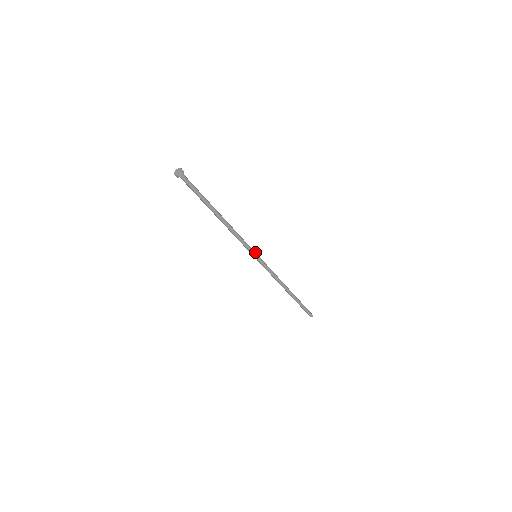
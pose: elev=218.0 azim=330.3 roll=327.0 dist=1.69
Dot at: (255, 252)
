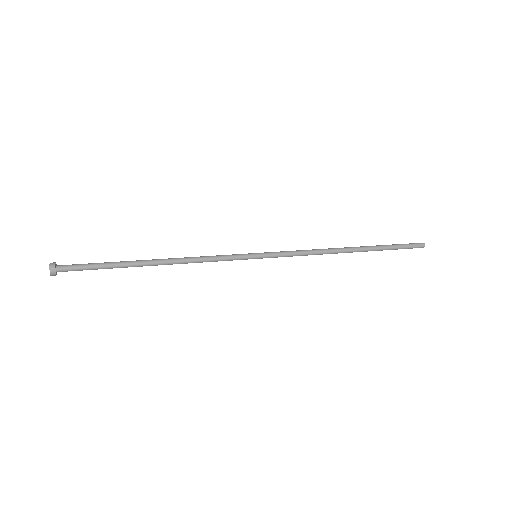
Dot at: (250, 254)
